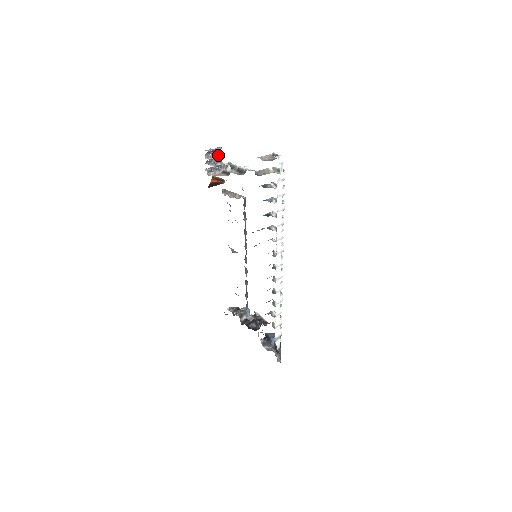
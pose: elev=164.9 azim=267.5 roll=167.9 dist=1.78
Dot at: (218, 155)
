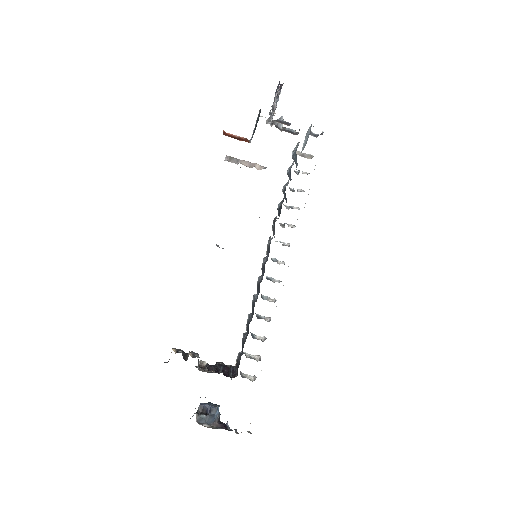
Dot at: occluded
